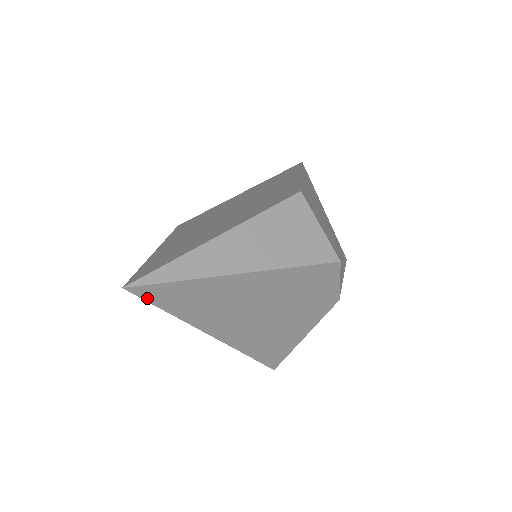
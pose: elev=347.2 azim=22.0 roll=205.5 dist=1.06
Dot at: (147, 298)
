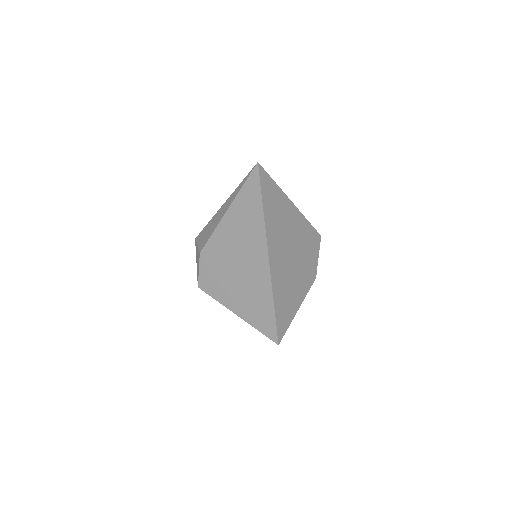
Dot at: (261, 182)
